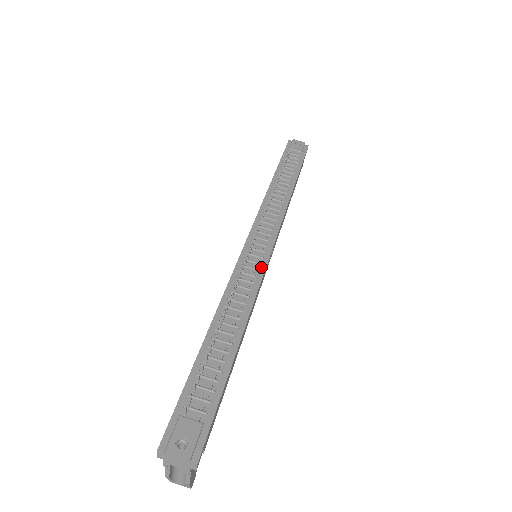
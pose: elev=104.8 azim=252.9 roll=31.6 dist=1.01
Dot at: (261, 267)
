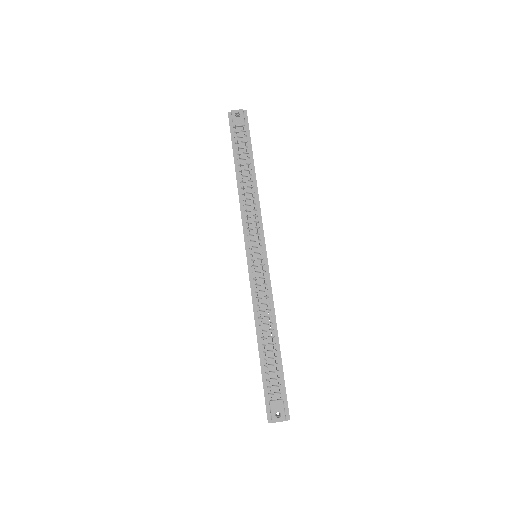
Dot at: (266, 273)
